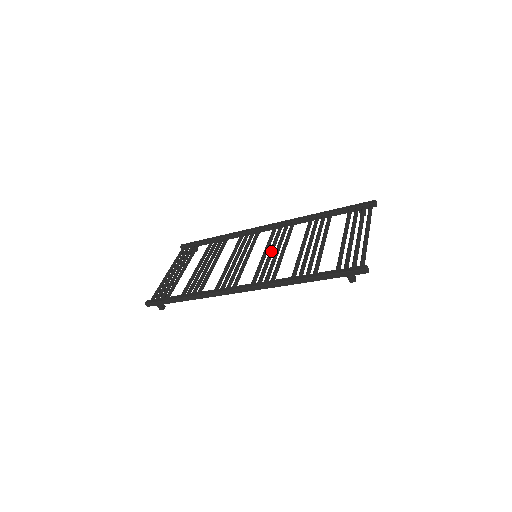
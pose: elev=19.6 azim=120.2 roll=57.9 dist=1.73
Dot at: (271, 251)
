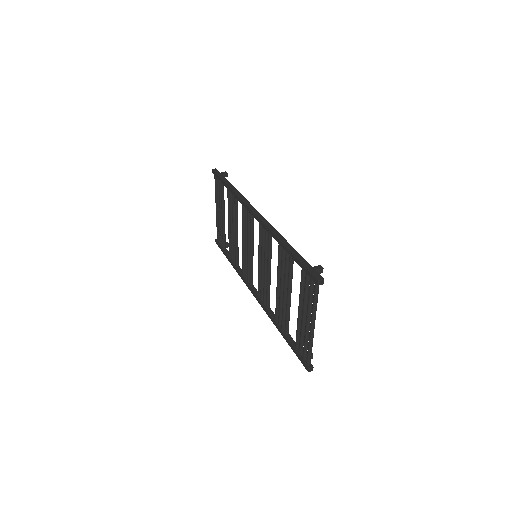
Dot at: (262, 265)
